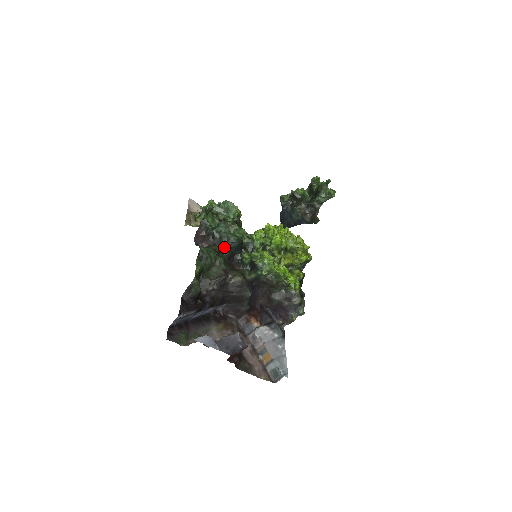
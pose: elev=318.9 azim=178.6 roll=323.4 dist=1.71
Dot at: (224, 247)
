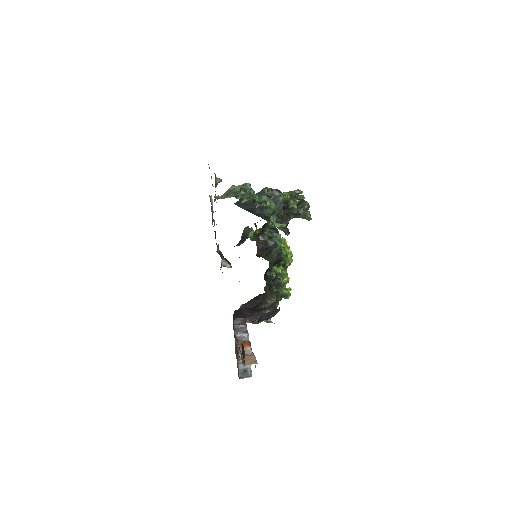
Dot at: (273, 262)
